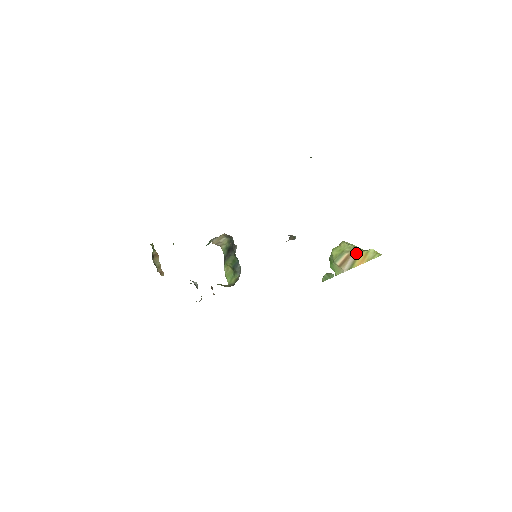
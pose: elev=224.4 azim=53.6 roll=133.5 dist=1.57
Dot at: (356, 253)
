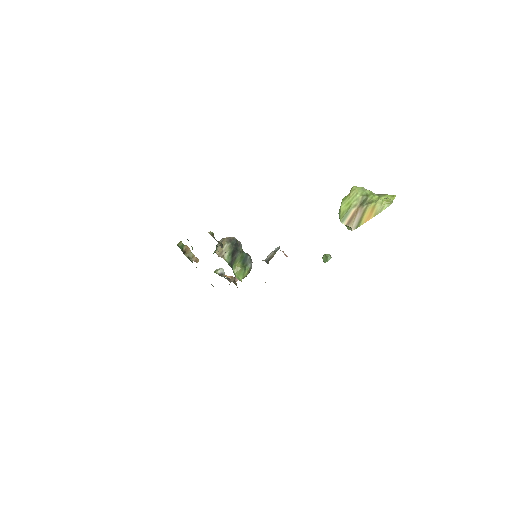
Dot at: (363, 208)
